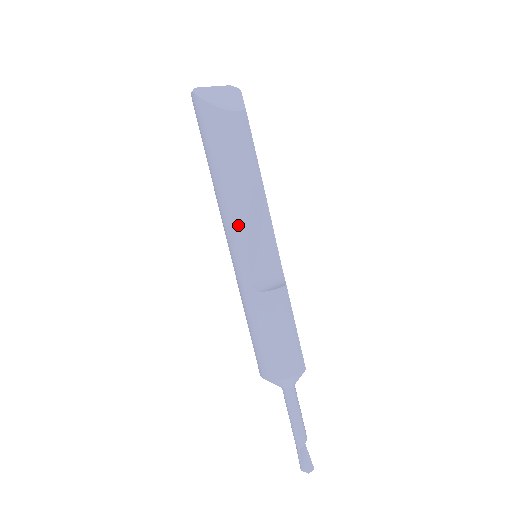
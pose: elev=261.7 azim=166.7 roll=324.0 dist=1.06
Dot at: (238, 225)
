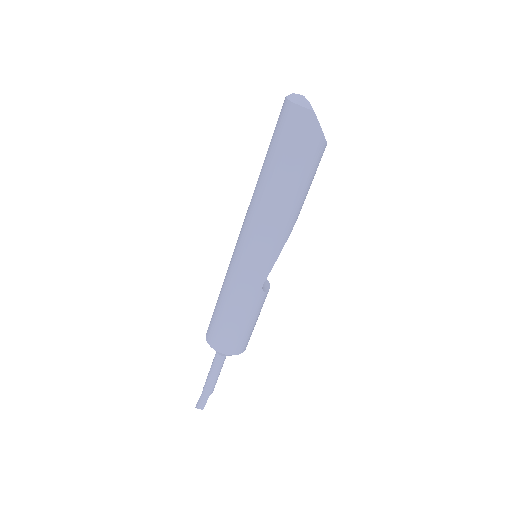
Dot at: (282, 240)
